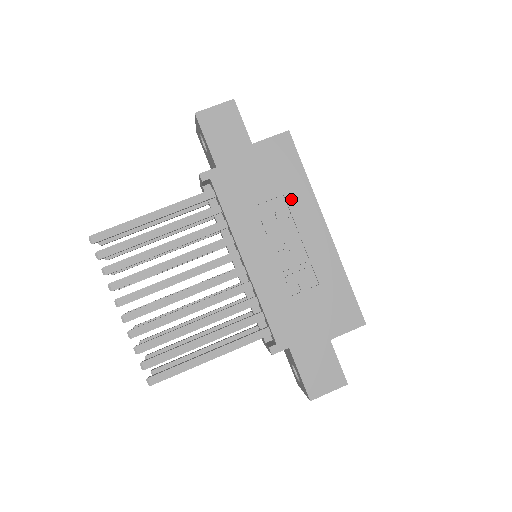
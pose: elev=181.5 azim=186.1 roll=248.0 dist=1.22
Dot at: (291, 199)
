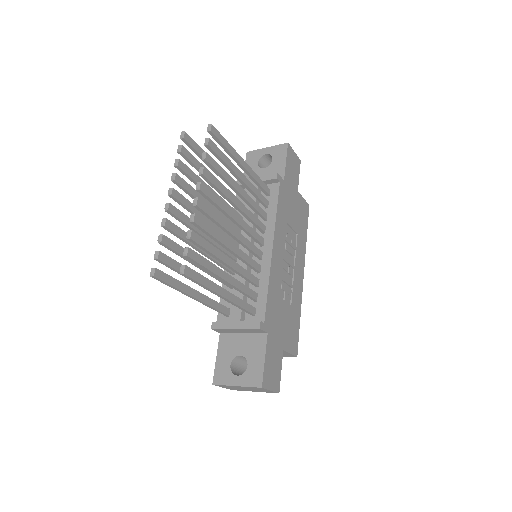
Dot at: (299, 240)
